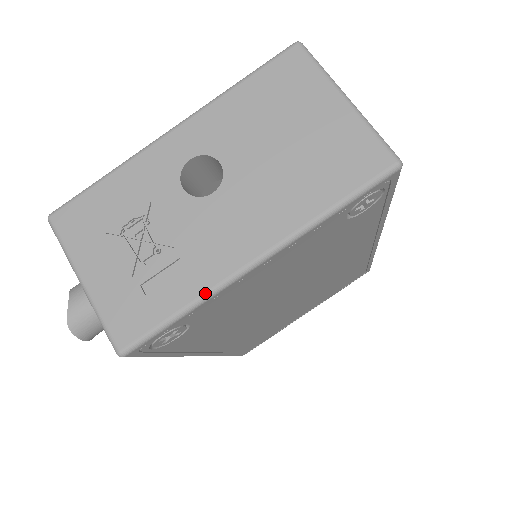
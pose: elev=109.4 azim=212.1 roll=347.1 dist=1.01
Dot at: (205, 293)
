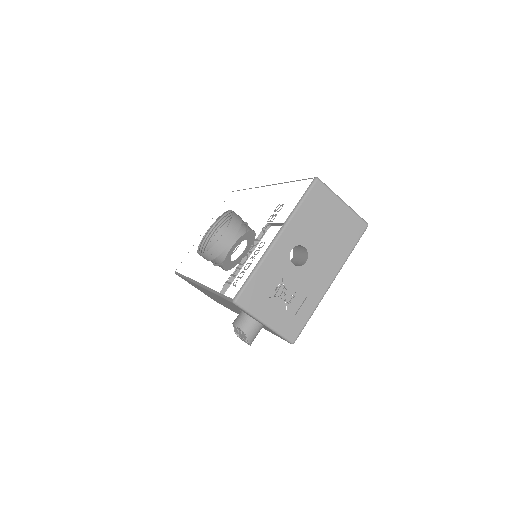
Dot at: (318, 304)
